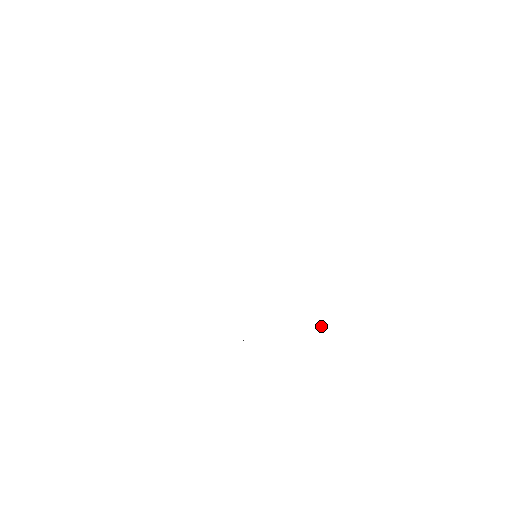
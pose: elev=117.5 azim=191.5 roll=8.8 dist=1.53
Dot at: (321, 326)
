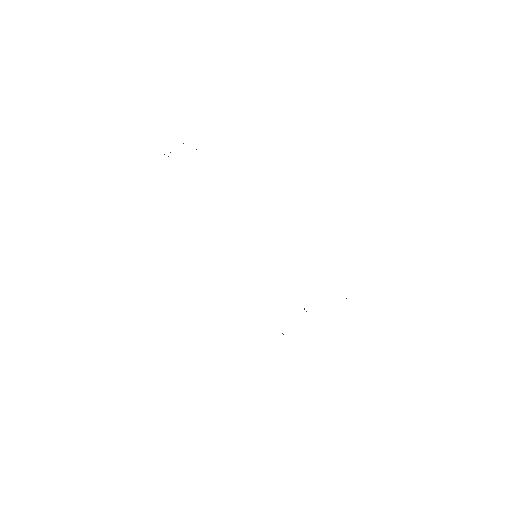
Dot at: occluded
